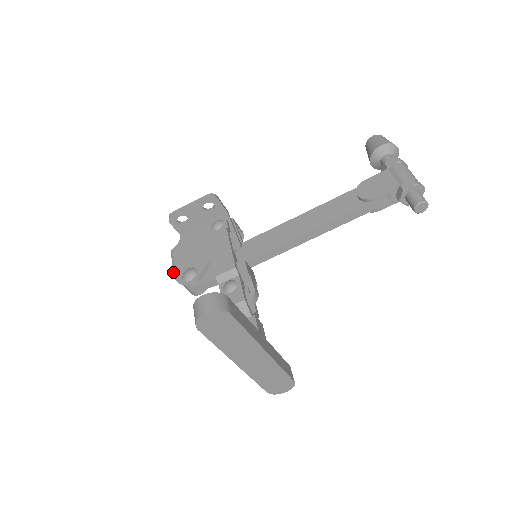
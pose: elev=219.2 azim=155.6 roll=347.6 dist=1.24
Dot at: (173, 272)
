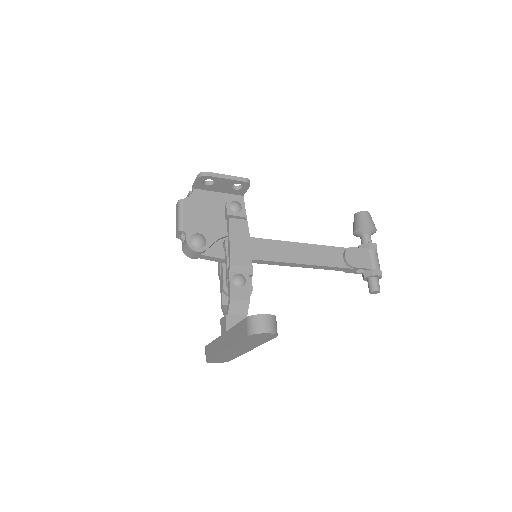
Dot at: (181, 227)
